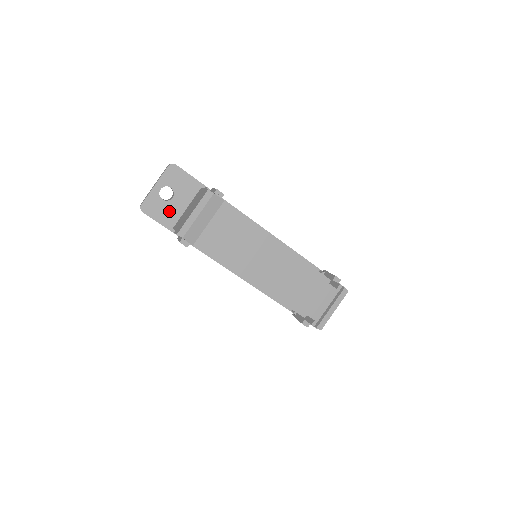
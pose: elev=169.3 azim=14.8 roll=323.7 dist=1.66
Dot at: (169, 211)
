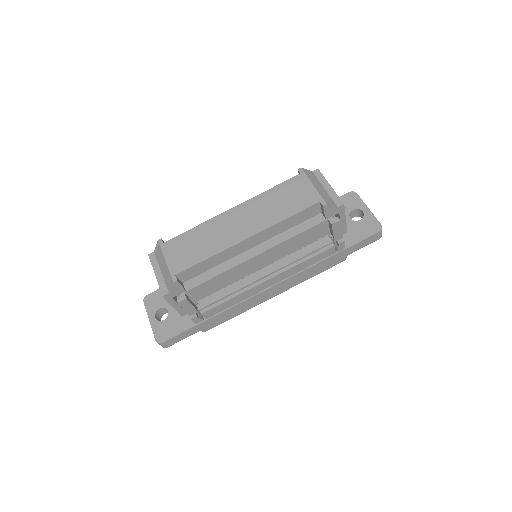
Dot at: (176, 320)
